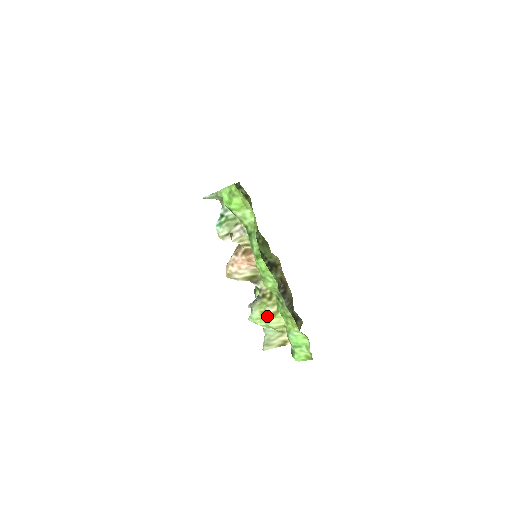
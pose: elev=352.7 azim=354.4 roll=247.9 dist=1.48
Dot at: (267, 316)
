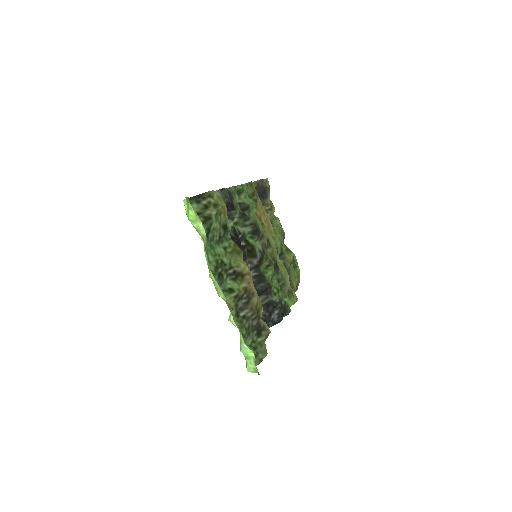
Dot at: occluded
